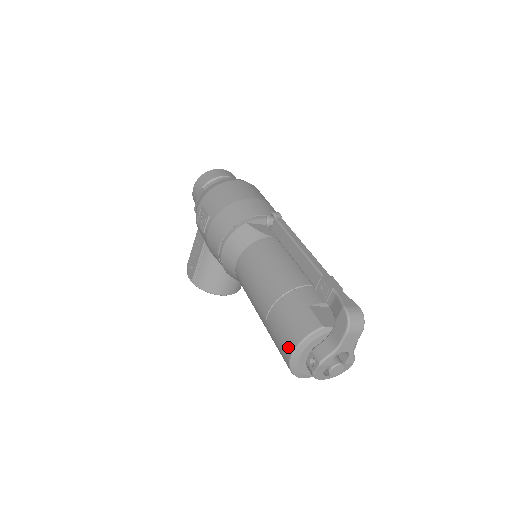
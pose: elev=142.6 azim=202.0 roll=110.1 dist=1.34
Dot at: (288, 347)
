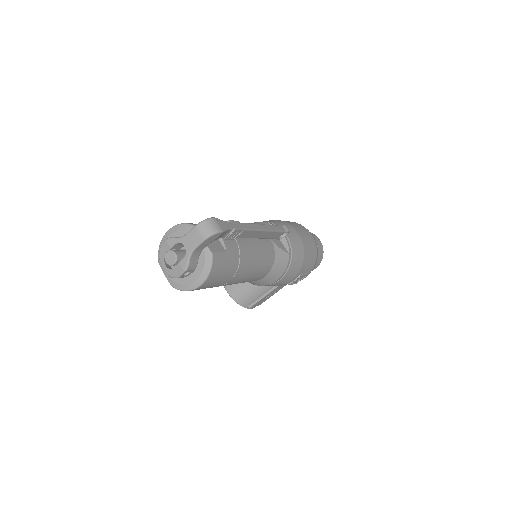
Dot at: occluded
